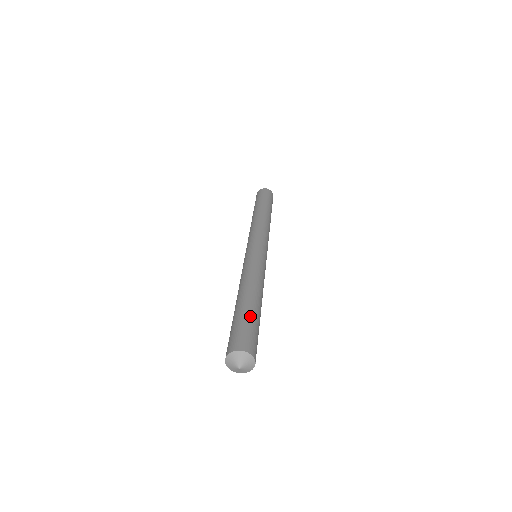
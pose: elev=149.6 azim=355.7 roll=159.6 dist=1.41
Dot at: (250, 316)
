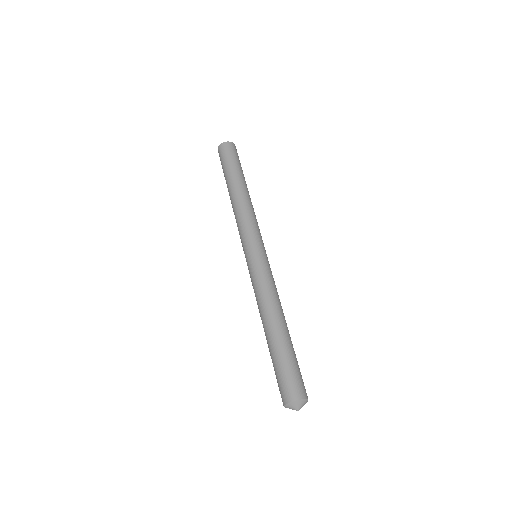
Dot at: (283, 355)
